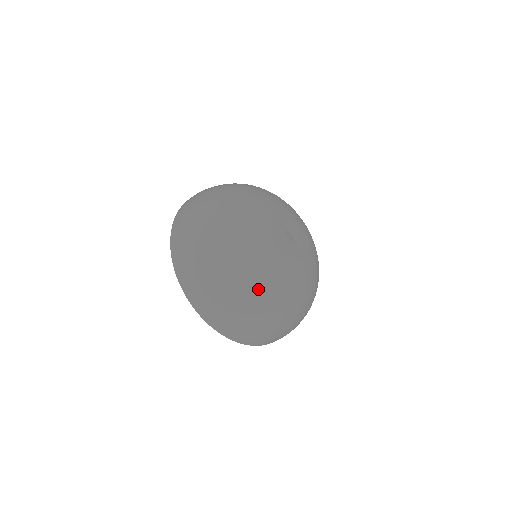
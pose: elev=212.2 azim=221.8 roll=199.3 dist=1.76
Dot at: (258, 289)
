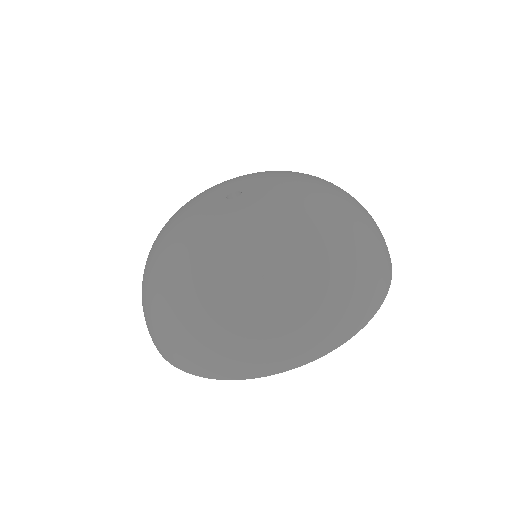
Dot at: (209, 280)
